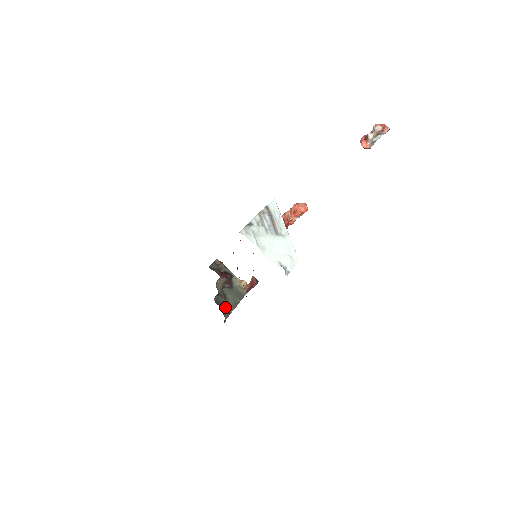
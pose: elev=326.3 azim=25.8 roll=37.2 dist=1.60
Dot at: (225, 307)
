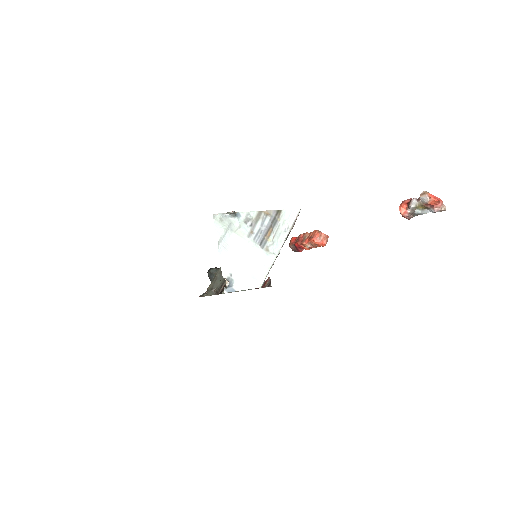
Dot at: (218, 284)
